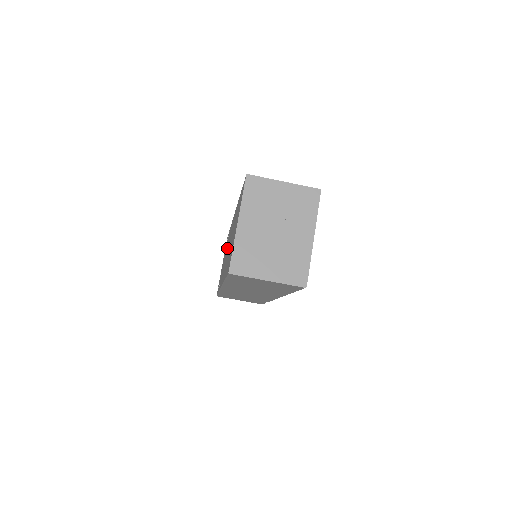
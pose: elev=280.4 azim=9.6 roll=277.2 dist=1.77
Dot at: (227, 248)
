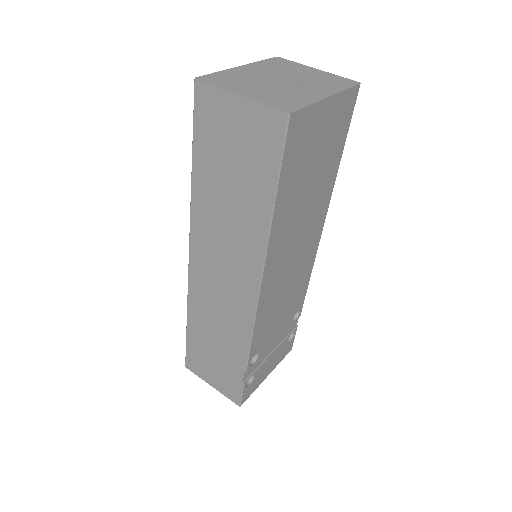
Dot at: occluded
